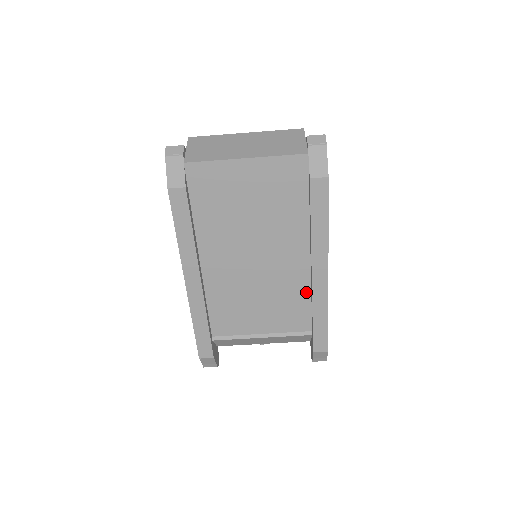
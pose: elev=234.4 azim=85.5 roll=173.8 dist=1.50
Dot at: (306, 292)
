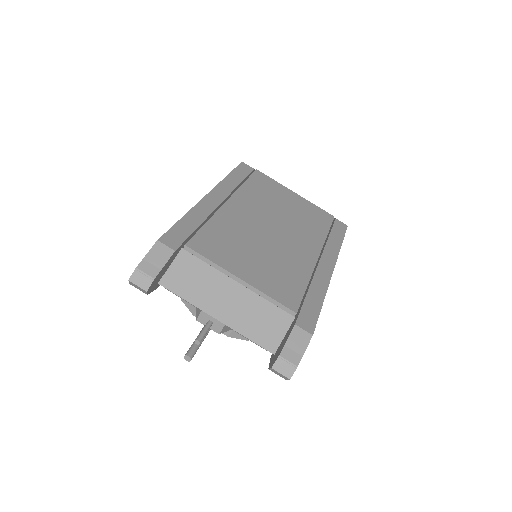
Dot at: (304, 278)
